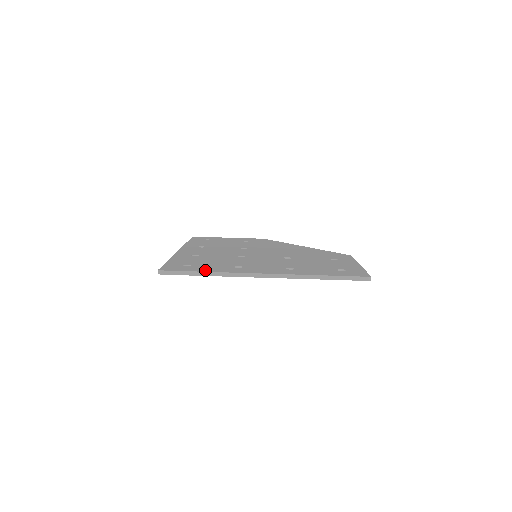
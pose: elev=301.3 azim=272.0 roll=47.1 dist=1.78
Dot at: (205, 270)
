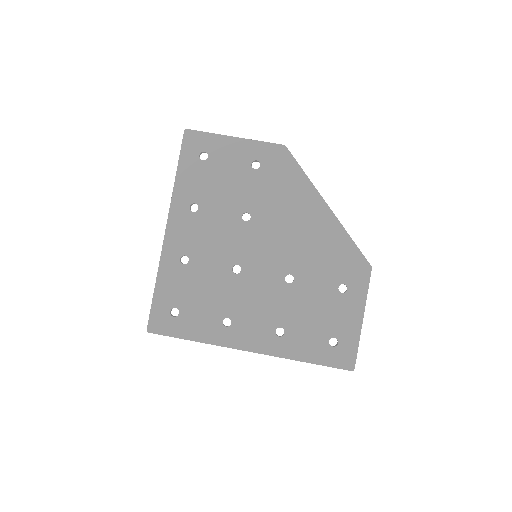
Dot at: (192, 336)
